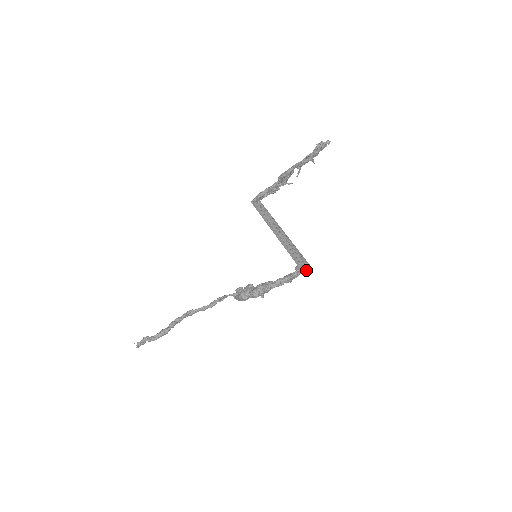
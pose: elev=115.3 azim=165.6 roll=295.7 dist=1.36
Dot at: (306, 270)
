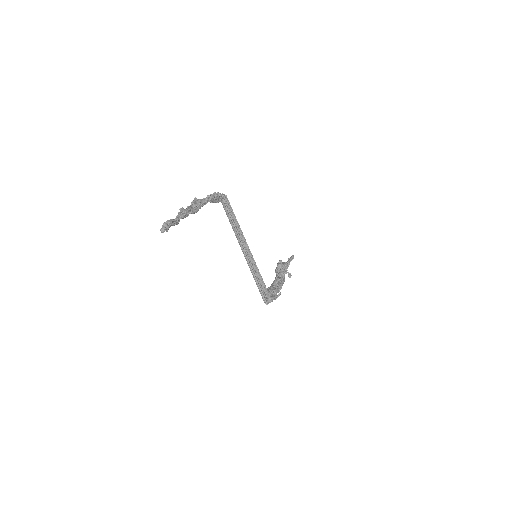
Dot at: (269, 301)
